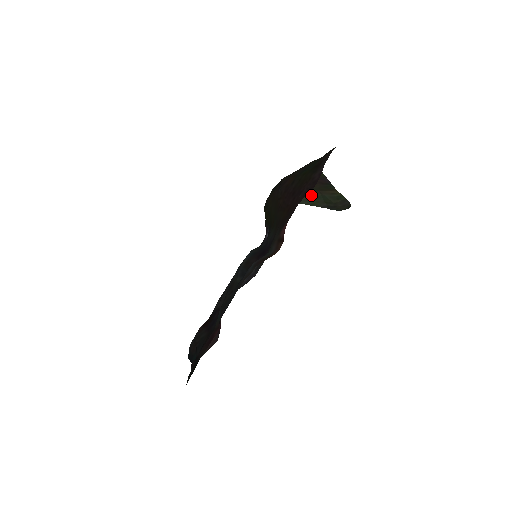
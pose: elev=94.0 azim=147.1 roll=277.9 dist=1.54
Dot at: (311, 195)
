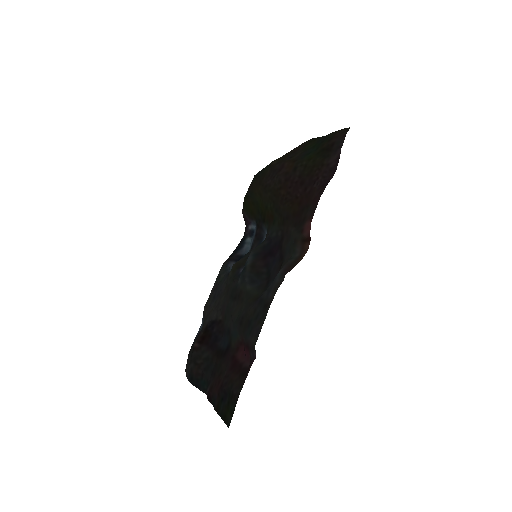
Dot at: occluded
